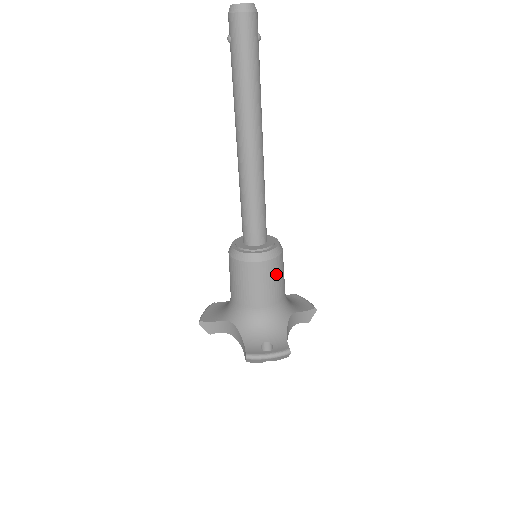
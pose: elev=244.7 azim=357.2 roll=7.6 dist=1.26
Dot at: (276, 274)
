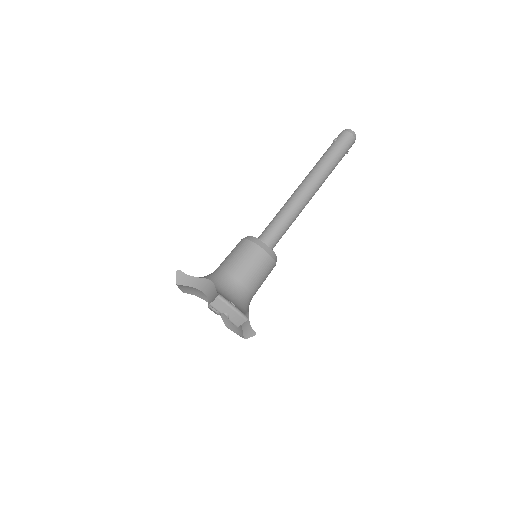
Dot at: (266, 271)
